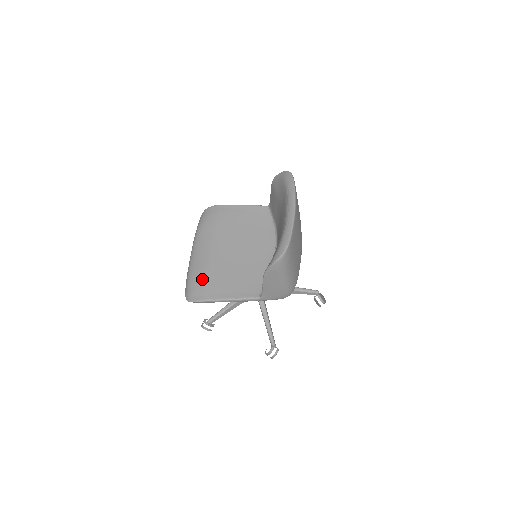
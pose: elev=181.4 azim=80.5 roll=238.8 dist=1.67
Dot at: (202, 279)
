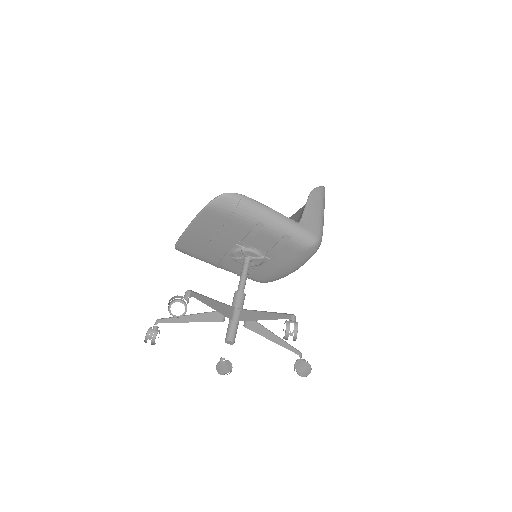
Dot at: occluded
